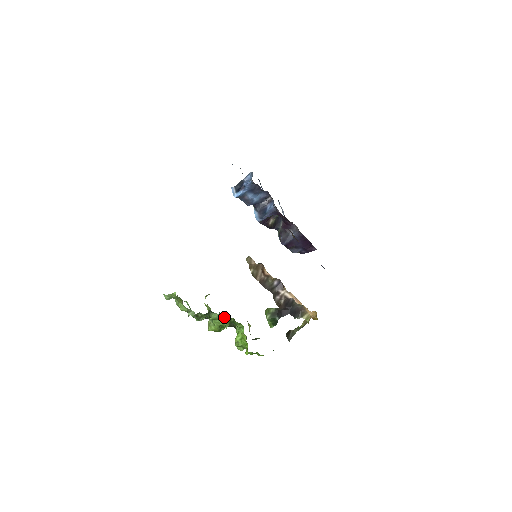
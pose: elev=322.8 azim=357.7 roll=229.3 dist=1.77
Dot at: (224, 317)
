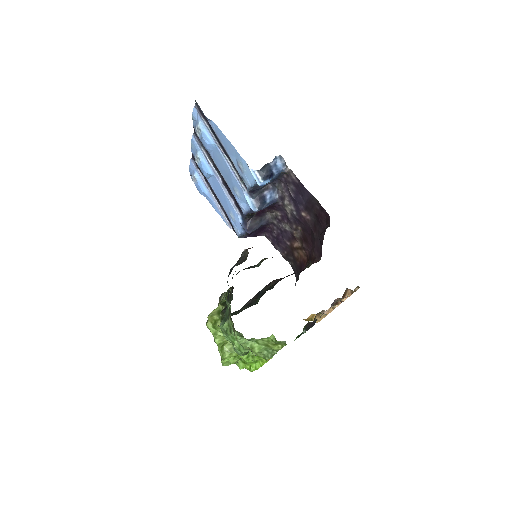
Dot at: occluded
